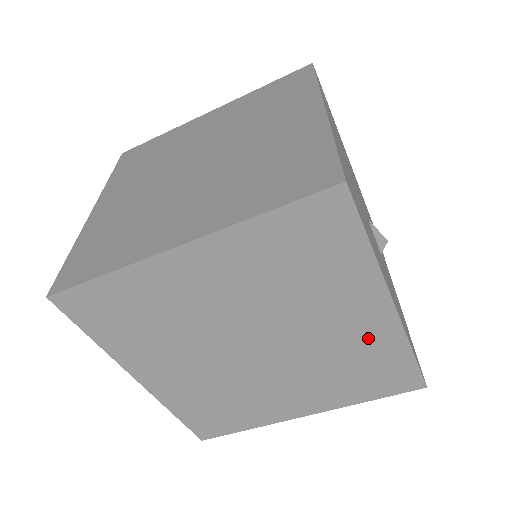
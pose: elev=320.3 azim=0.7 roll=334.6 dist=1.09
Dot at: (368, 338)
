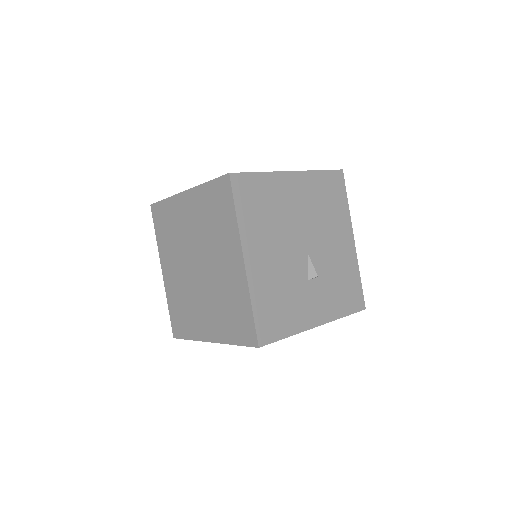
Dot at: (235, 283)
